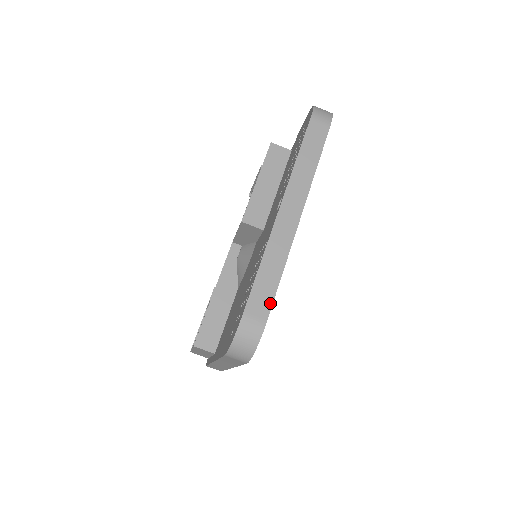
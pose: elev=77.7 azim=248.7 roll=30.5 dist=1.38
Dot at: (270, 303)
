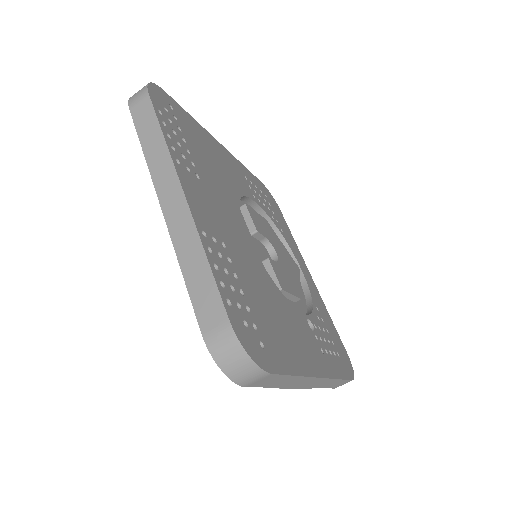
Dot at: (218, 298)
